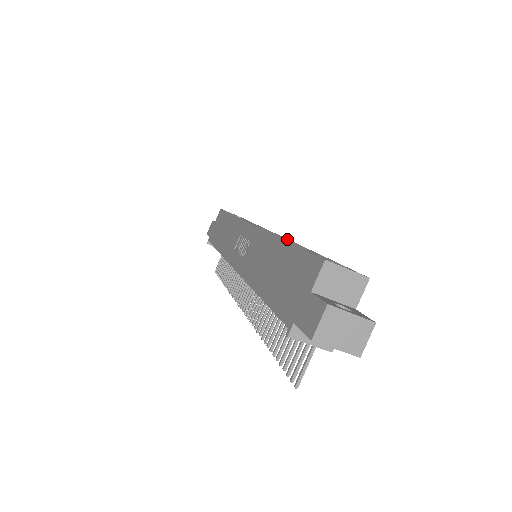
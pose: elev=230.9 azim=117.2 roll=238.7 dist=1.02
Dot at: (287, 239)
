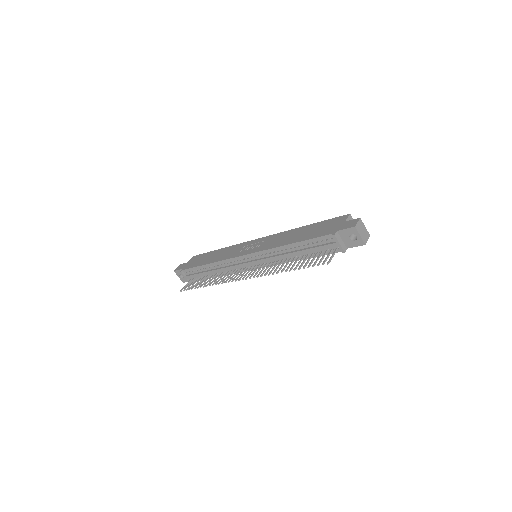
Dot at: occluded
